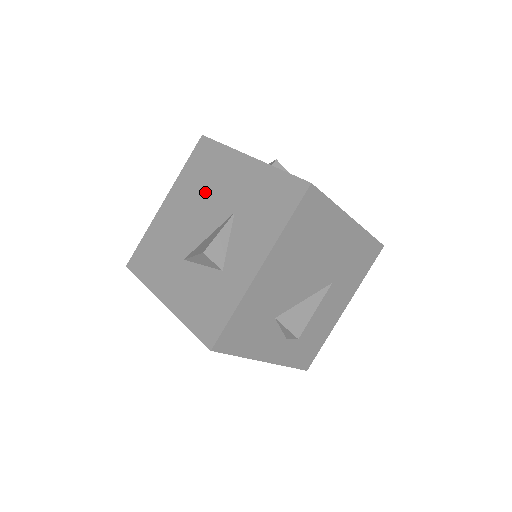
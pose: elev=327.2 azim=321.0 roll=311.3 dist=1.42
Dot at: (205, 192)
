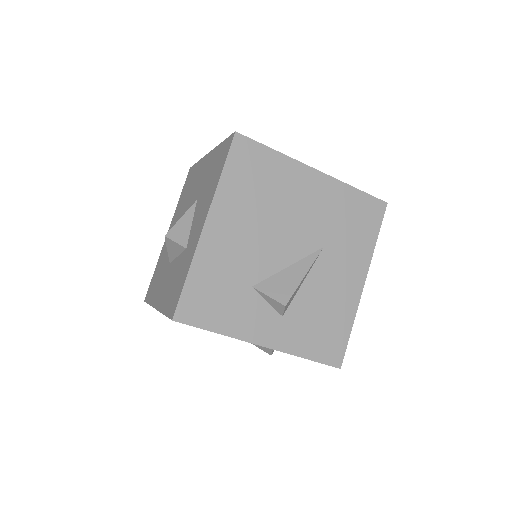
Dot at: (186, 203)
